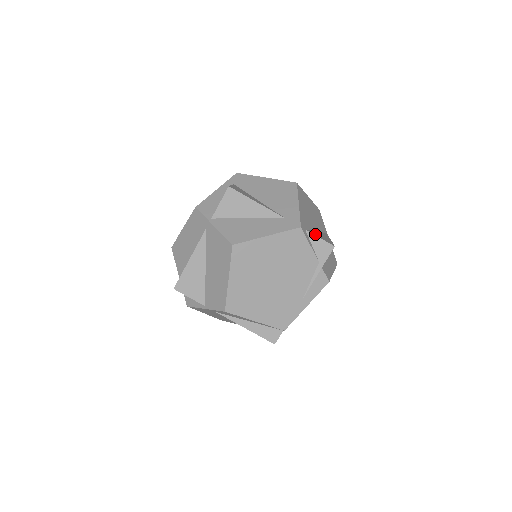
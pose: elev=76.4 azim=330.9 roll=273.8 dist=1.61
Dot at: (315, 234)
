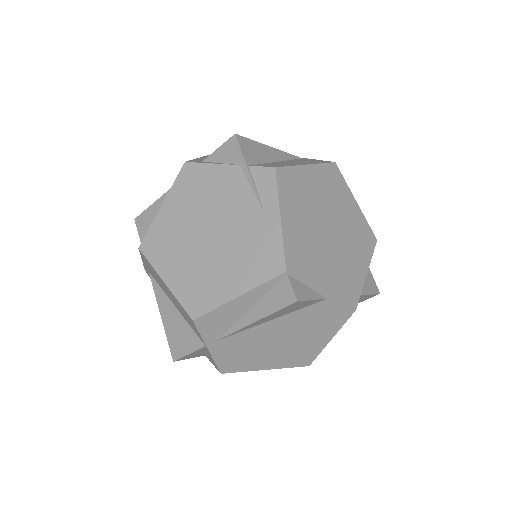
Dot at: occluded
